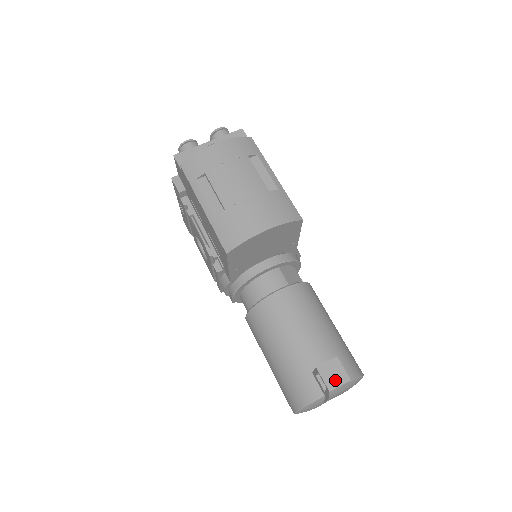
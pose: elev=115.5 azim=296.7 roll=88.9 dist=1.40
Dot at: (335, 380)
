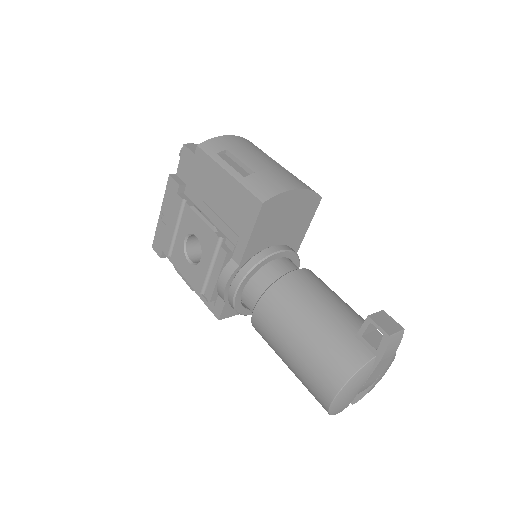
Dot at: (391, 327)
